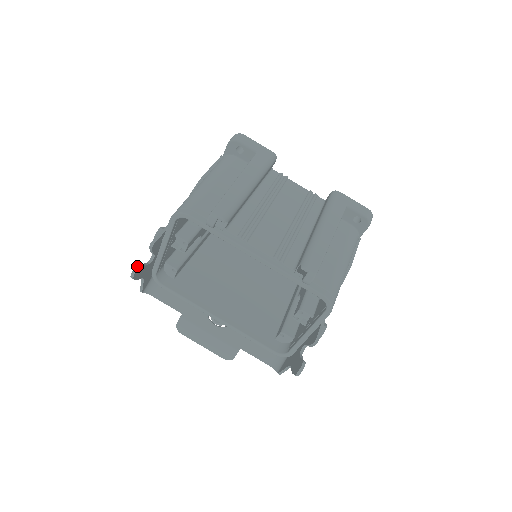
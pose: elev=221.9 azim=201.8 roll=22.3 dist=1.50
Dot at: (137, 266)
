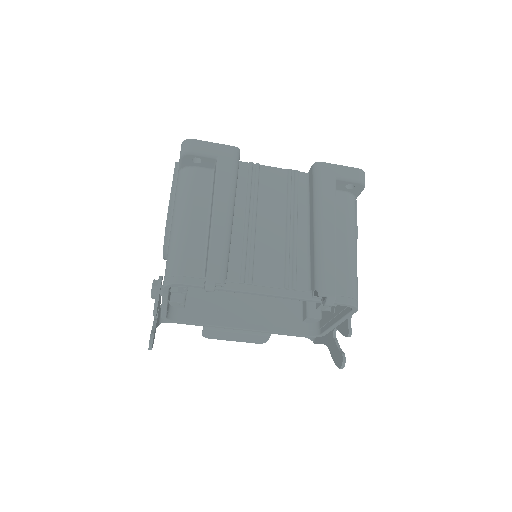
Dot at: (150, 340)
